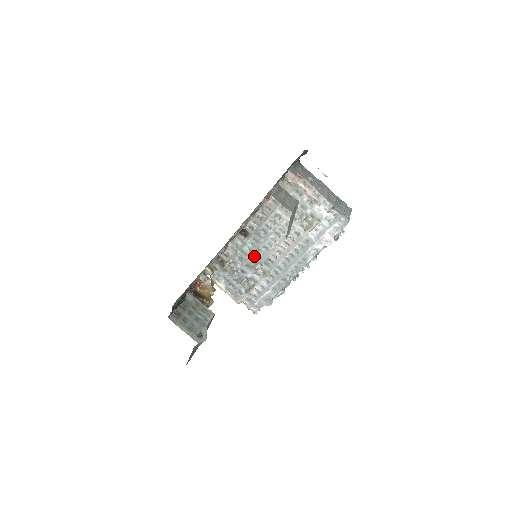
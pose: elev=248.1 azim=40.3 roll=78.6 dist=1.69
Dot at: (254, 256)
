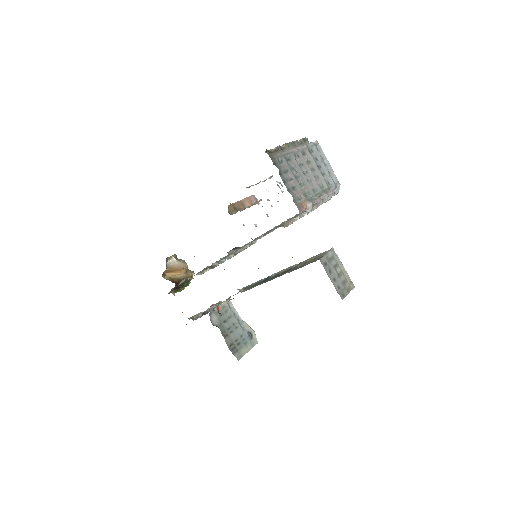
Dot at: occluded
